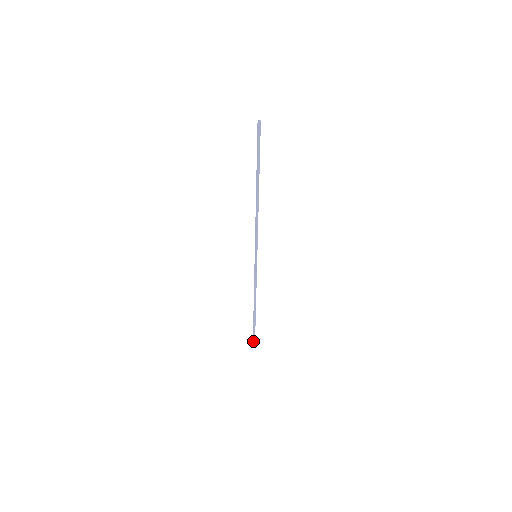
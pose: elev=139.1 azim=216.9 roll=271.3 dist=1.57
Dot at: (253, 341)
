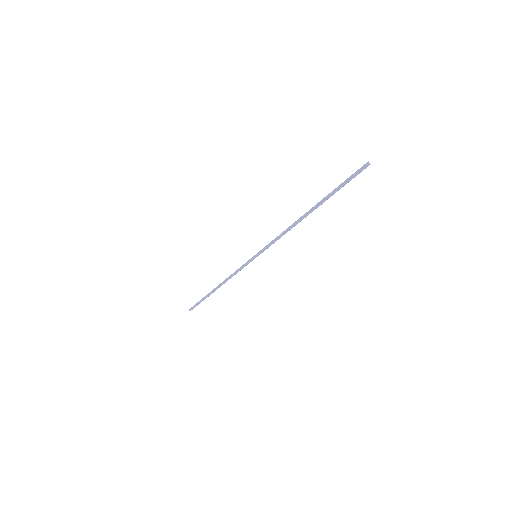
Dot at: (192, 308)
